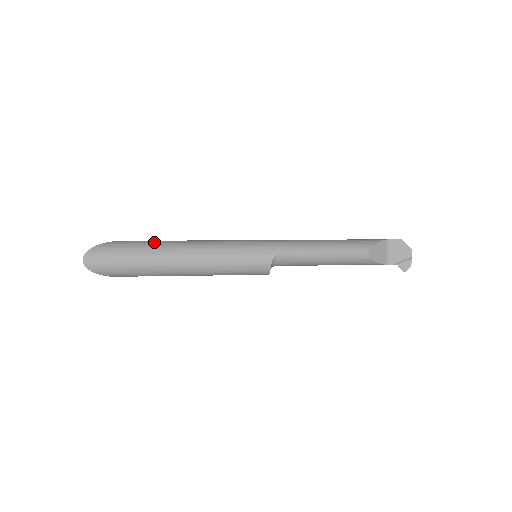
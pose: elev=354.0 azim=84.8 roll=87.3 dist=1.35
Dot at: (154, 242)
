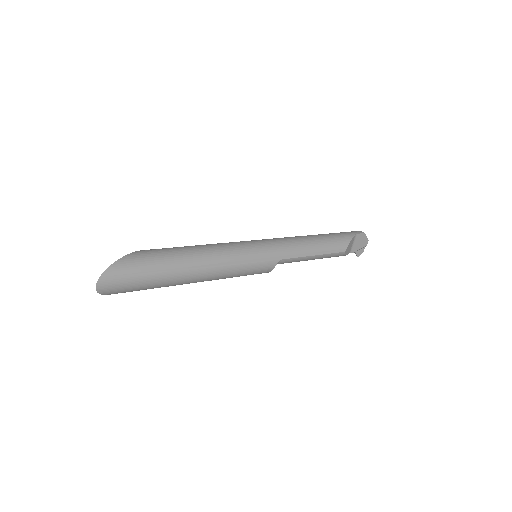
Dot at: (169, 256)
